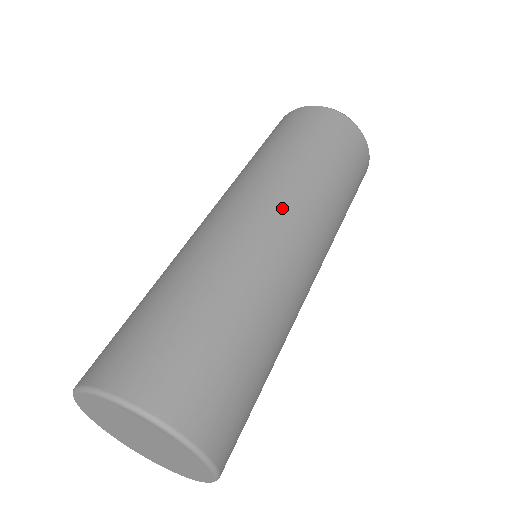
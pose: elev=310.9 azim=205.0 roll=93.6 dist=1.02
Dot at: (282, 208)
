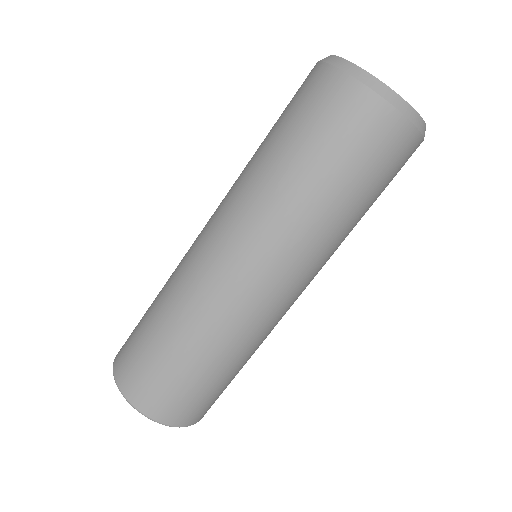
Dot at: (265, 264)
